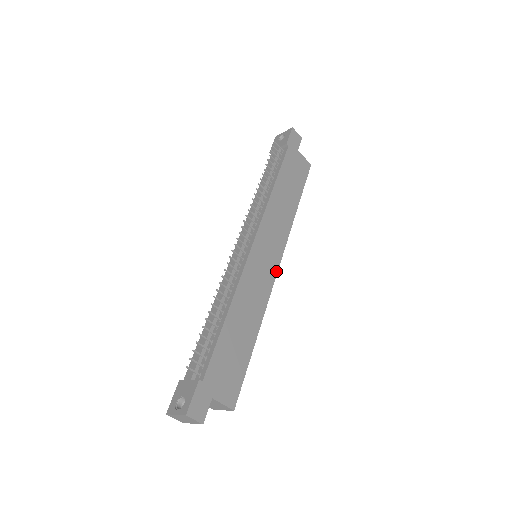
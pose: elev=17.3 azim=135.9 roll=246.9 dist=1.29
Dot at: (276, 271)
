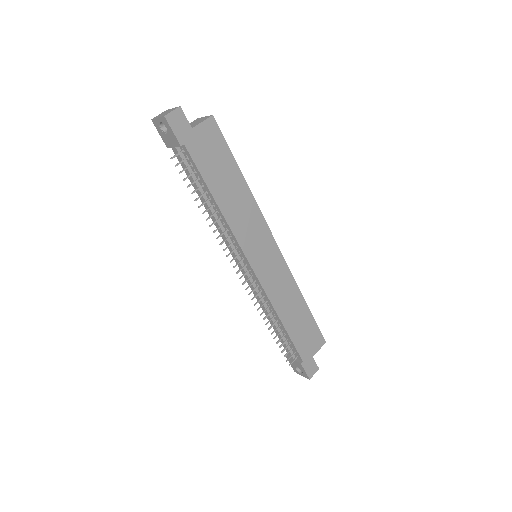
Dot at: (279, 252)
